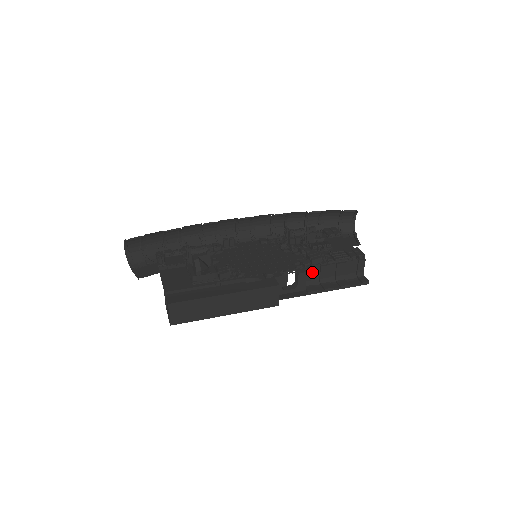
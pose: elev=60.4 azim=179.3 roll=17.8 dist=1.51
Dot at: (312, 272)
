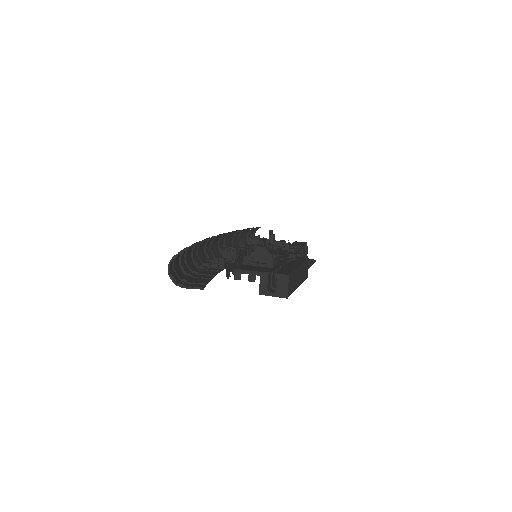
Dot at: occluded
